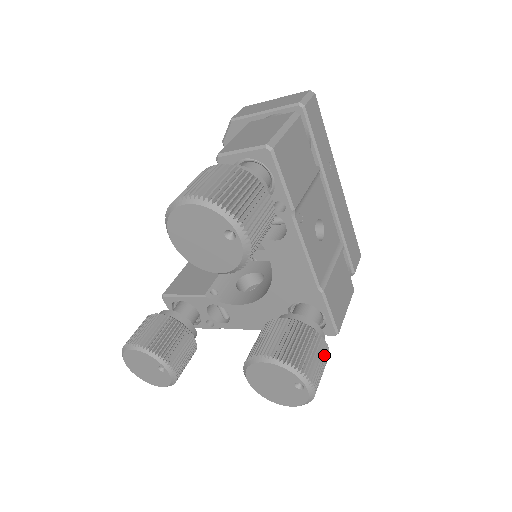
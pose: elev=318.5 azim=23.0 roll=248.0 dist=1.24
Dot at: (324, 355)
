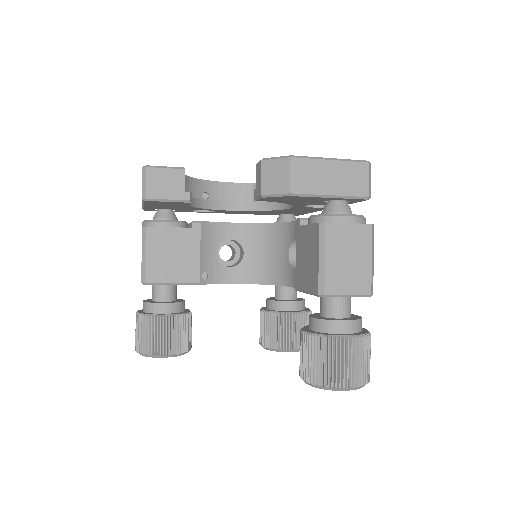
Dot at: occluded
